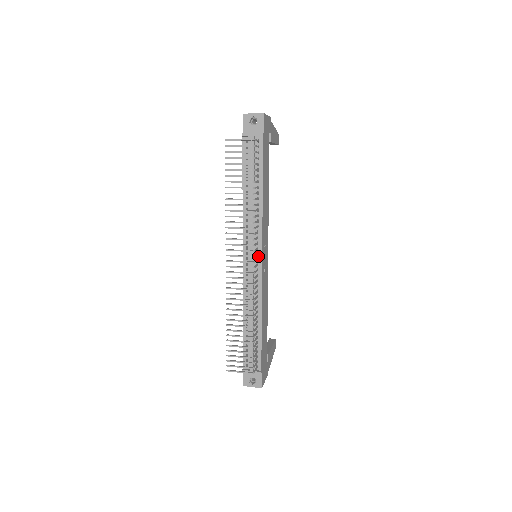
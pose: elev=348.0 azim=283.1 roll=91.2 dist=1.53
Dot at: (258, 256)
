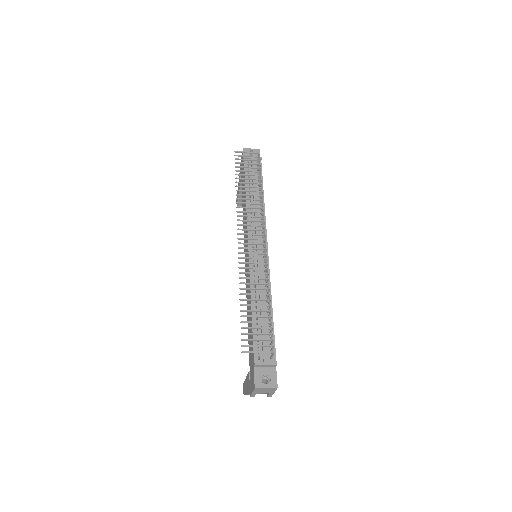
Dot at: occluded
